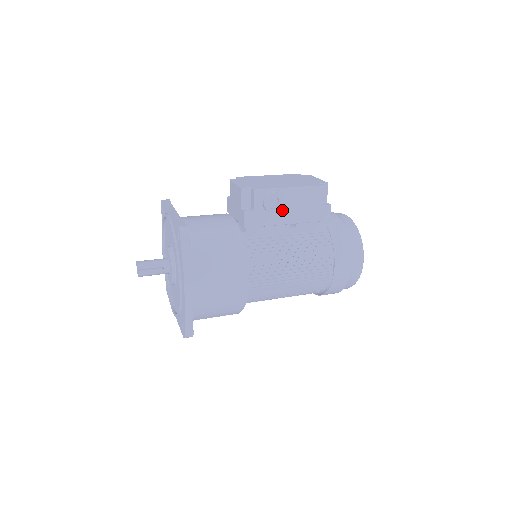
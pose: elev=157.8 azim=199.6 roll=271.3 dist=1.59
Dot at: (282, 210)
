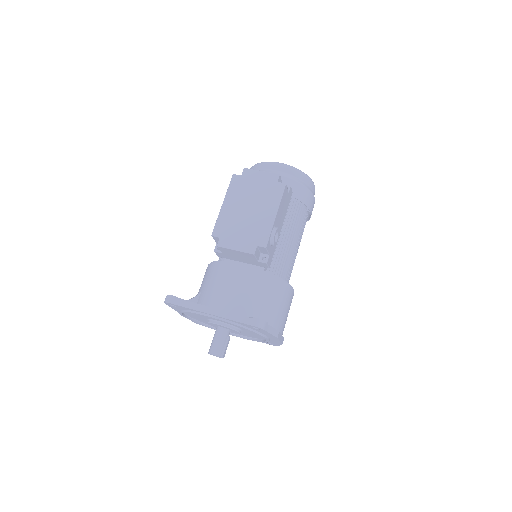
Dot at: occluded
